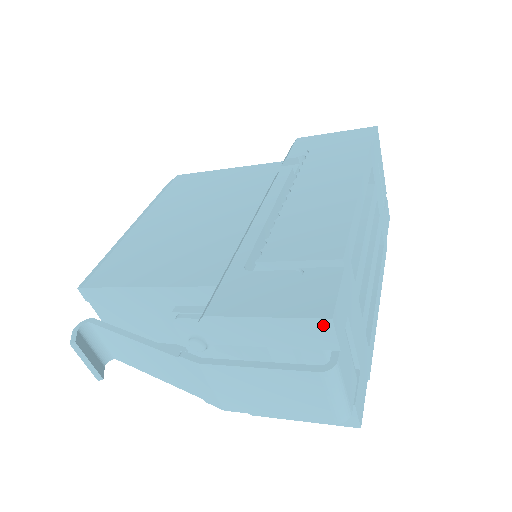
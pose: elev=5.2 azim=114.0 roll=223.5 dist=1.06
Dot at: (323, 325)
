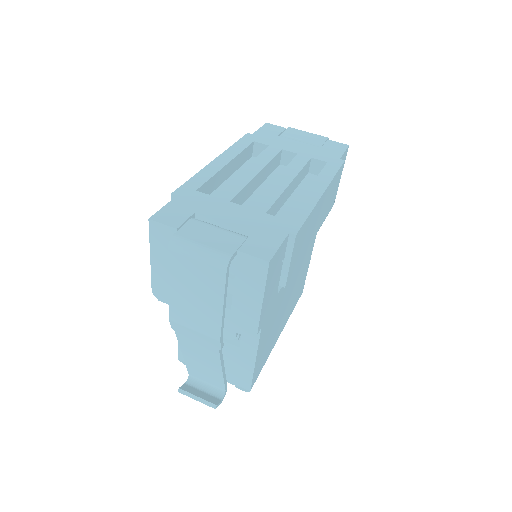
Dot at: (154, 227)
